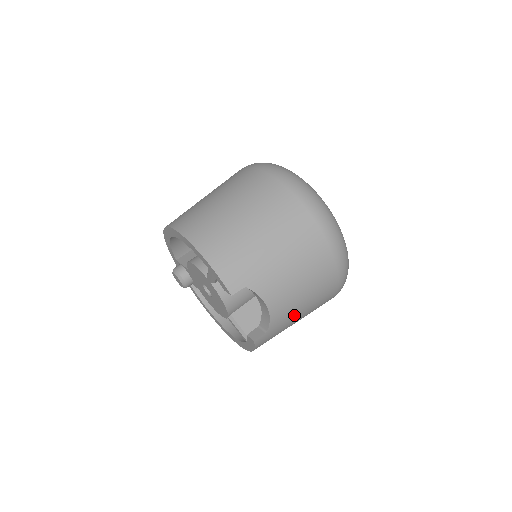
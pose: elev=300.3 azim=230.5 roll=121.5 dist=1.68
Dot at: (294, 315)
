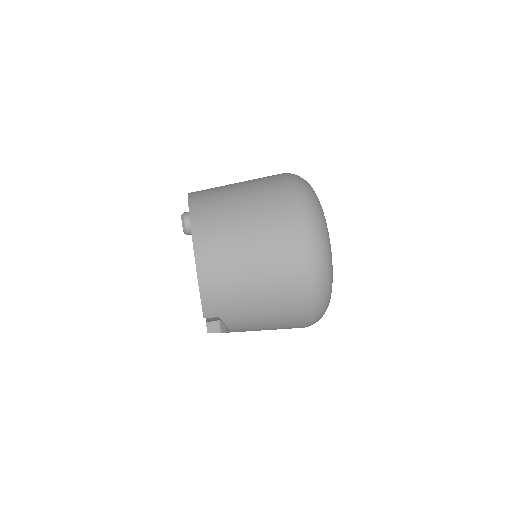
Dot at: occluded
